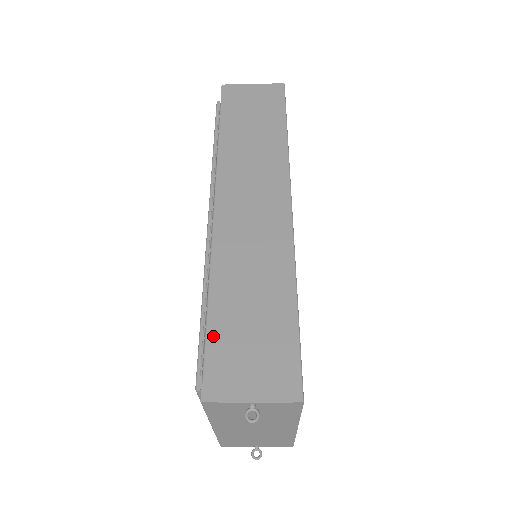
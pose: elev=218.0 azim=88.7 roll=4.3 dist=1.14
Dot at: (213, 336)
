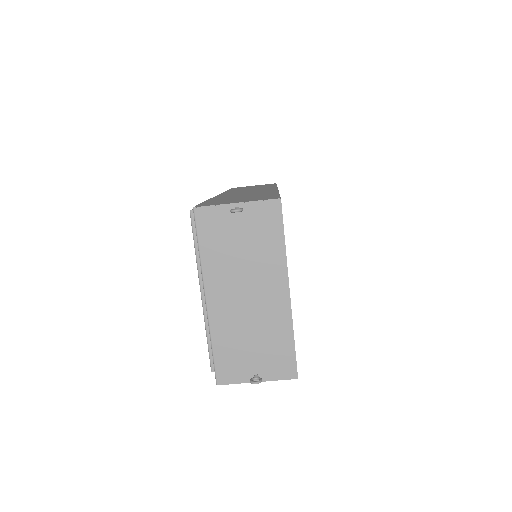
Dot at: occluded
